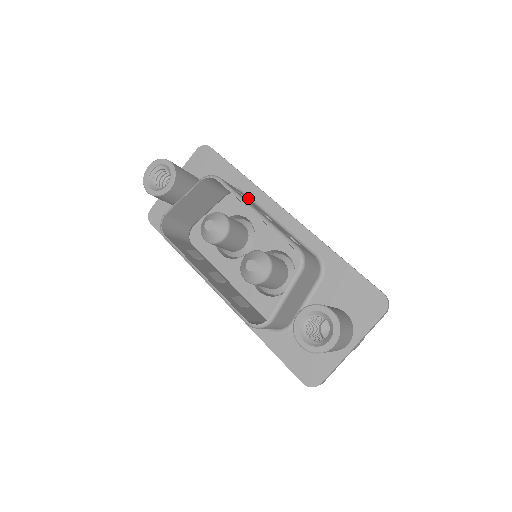
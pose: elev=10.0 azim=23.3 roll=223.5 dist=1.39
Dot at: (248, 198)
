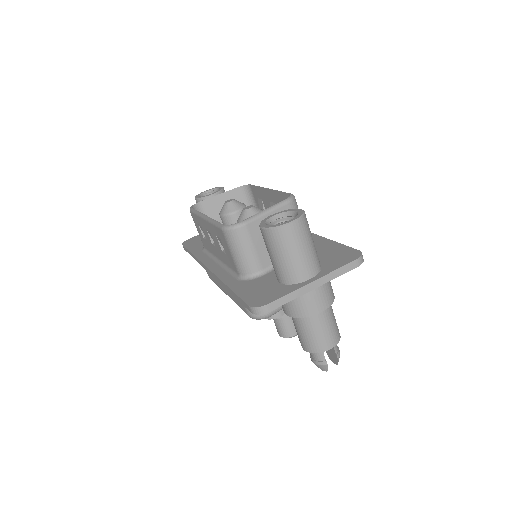
Dot at: occluded
